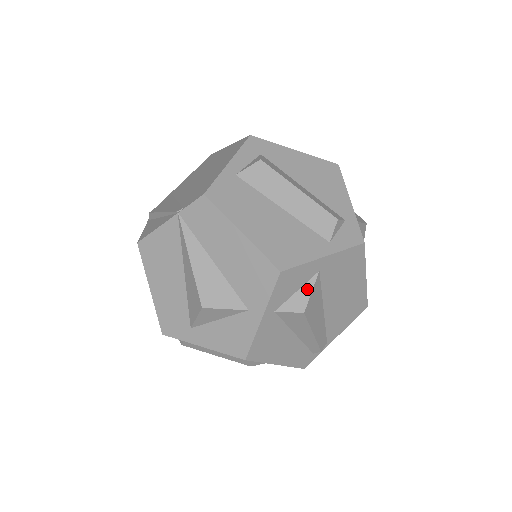
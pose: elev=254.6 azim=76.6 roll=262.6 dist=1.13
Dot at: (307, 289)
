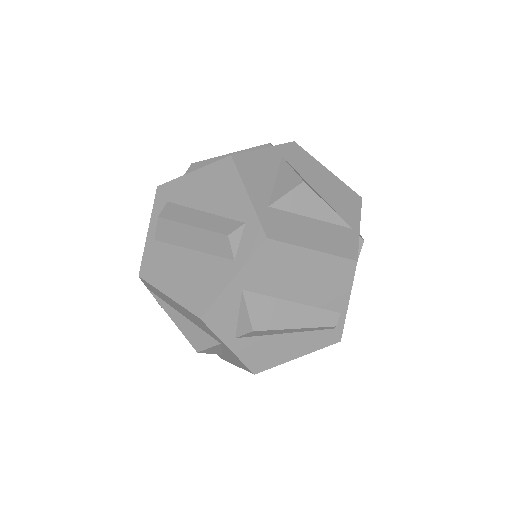
Dot at: (243, 310)
